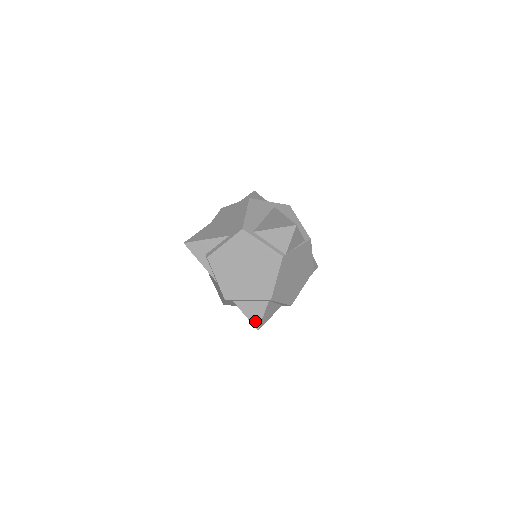
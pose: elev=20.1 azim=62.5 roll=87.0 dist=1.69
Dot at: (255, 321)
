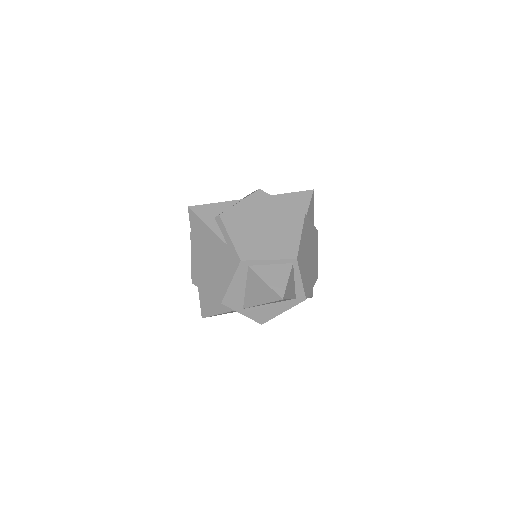
Dot at: (278, 288)
